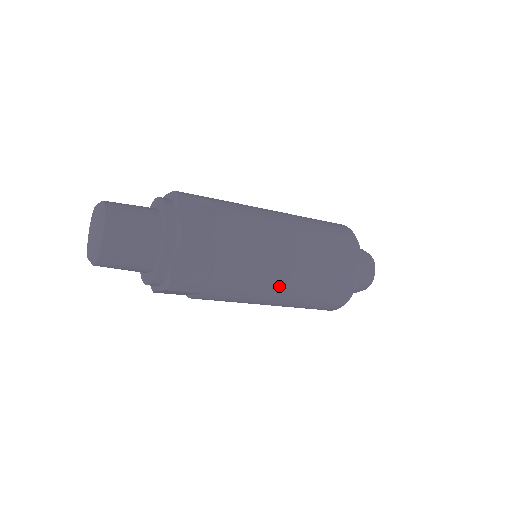
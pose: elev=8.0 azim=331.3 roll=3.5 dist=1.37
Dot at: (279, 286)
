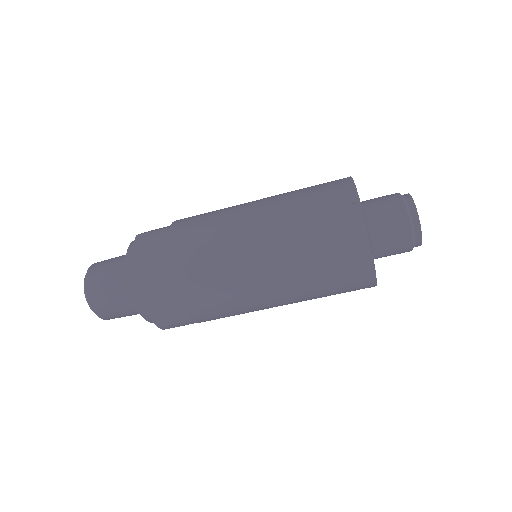
Dot at: (268, 298)
